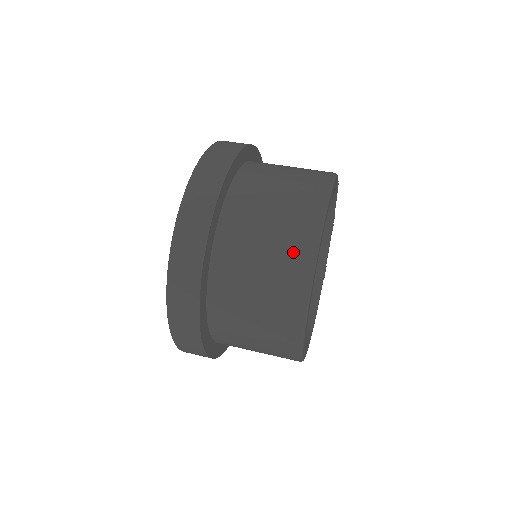
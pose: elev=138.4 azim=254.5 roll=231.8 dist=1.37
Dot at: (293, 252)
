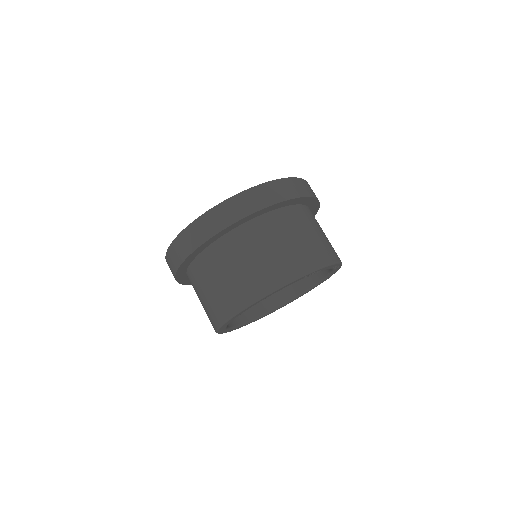
Dot at: (213, 313)
